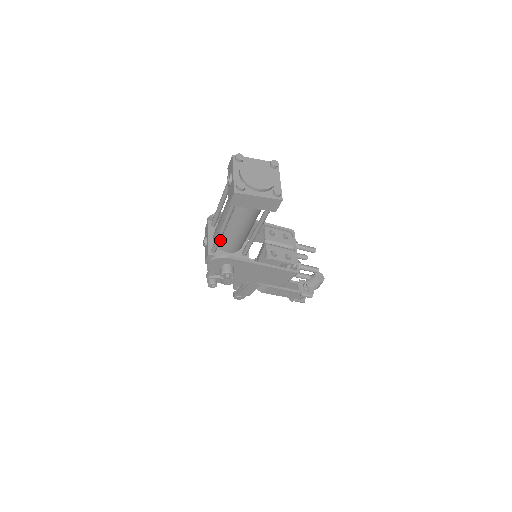
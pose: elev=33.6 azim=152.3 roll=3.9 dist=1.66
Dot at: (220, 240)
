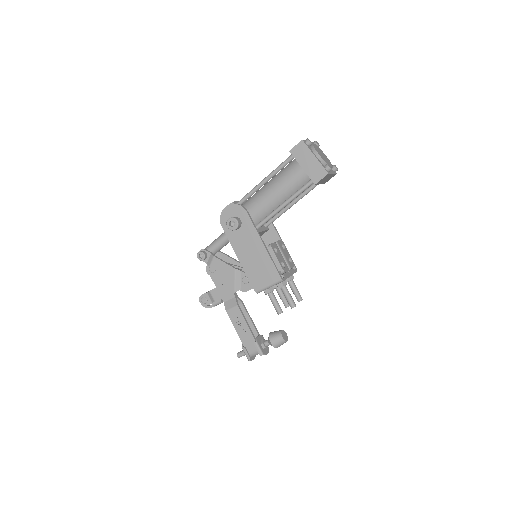
Dot at: (252, 194)
